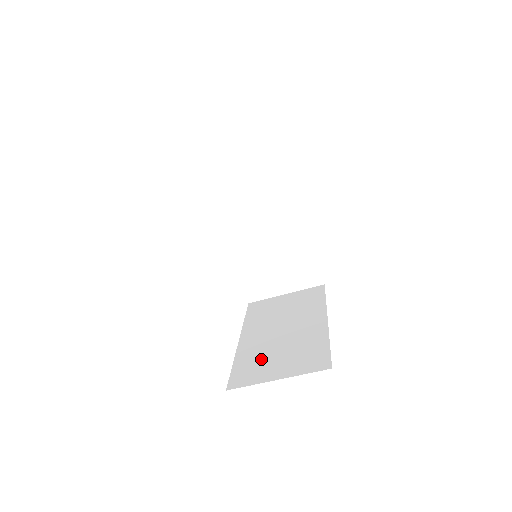
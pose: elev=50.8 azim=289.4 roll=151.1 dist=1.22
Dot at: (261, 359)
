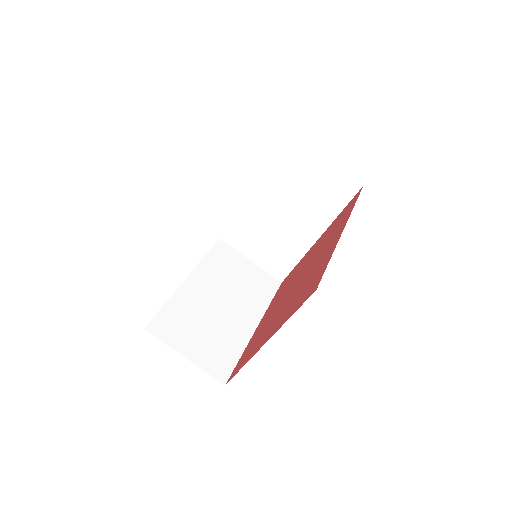
Dot at: occluded
